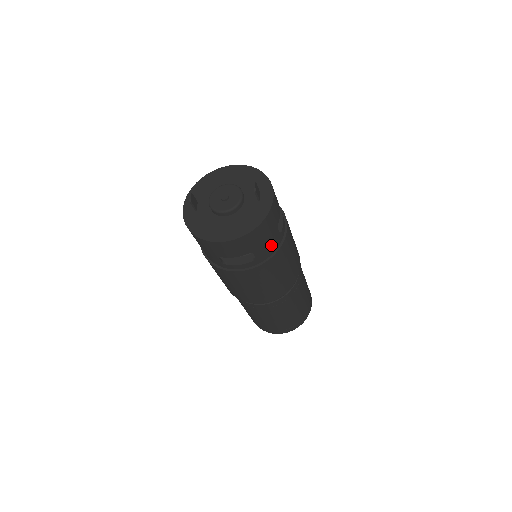
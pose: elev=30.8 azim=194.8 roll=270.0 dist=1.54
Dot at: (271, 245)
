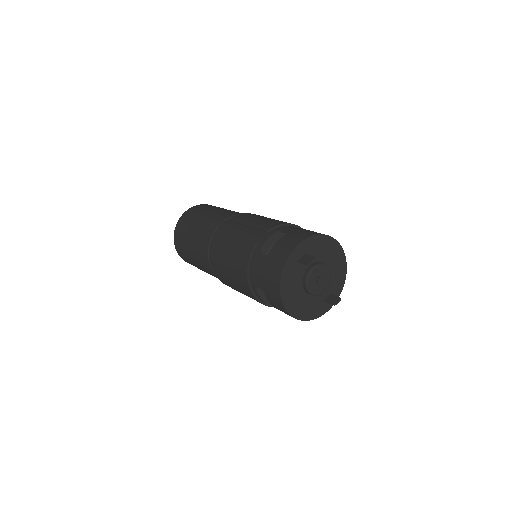
Dot at: occluded
